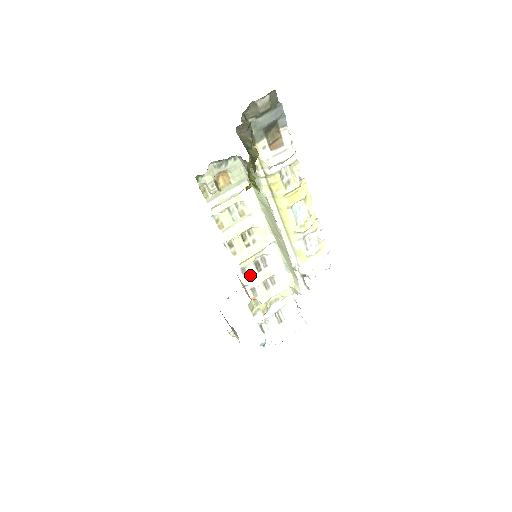
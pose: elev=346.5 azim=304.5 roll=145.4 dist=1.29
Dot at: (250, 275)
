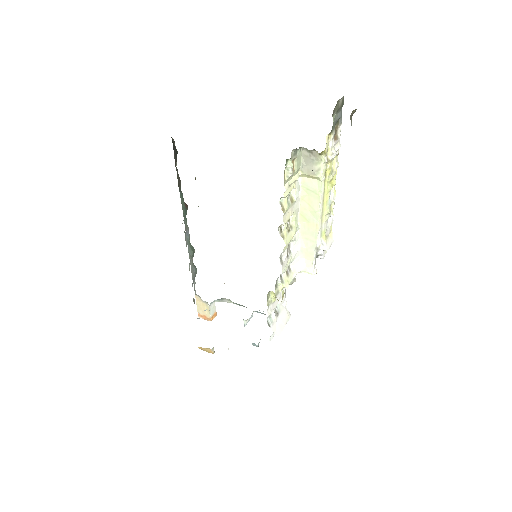
Dot at: (283, 261)
